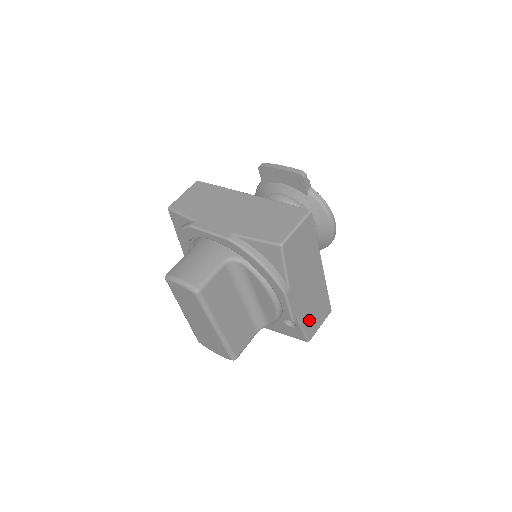
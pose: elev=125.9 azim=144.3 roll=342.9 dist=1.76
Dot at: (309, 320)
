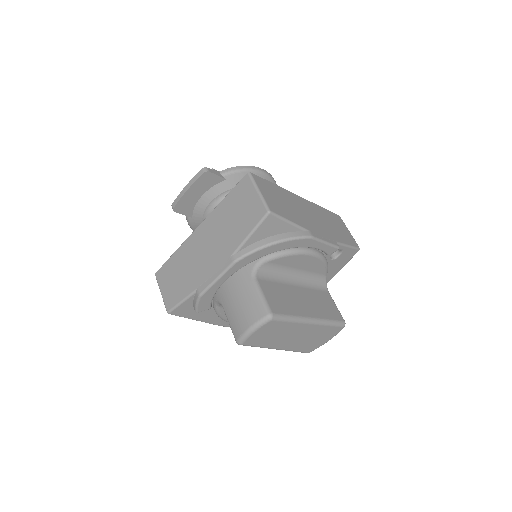
Dot at: (341, 236)
